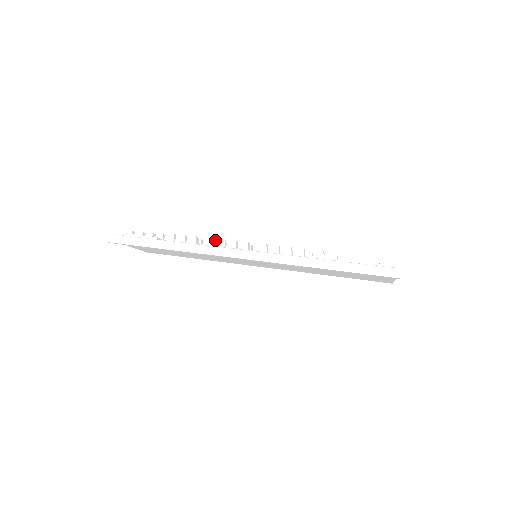
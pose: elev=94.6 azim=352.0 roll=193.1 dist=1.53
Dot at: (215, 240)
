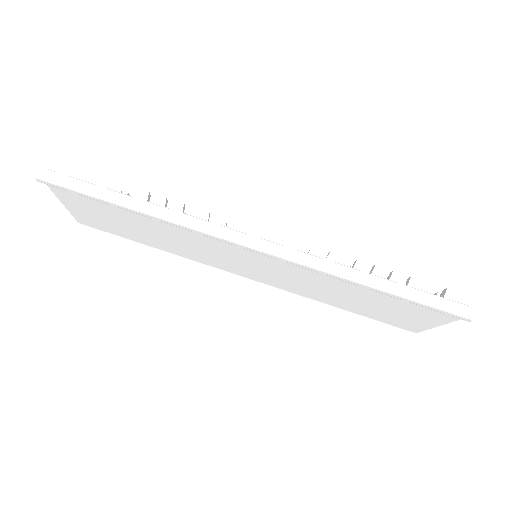
Dot at: occluded
